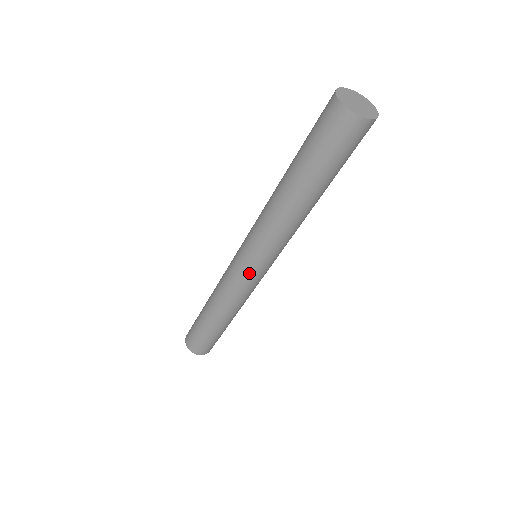
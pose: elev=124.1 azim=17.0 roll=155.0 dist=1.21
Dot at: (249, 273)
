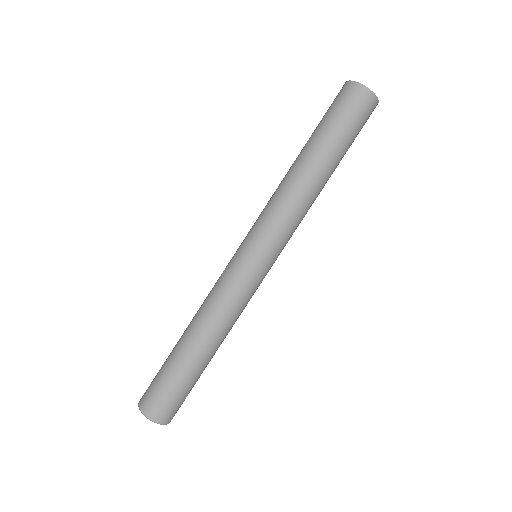
Dot at: (263, 272)
